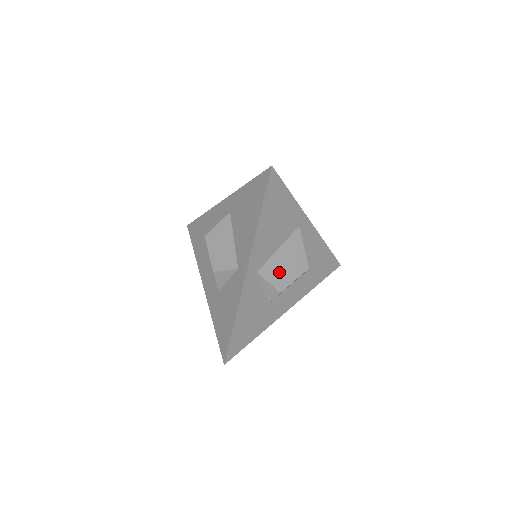
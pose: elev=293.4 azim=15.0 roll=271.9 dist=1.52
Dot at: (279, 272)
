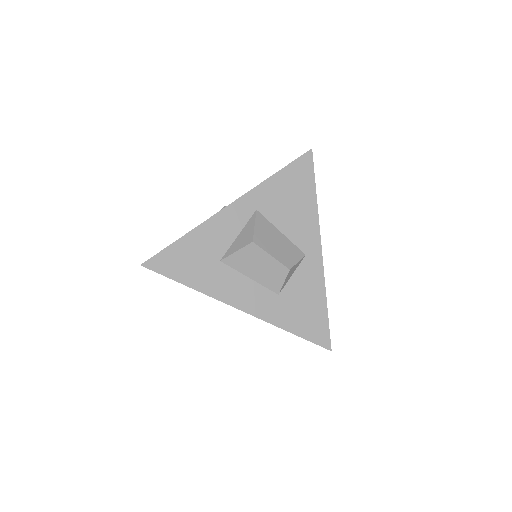
Dot at: occluded
